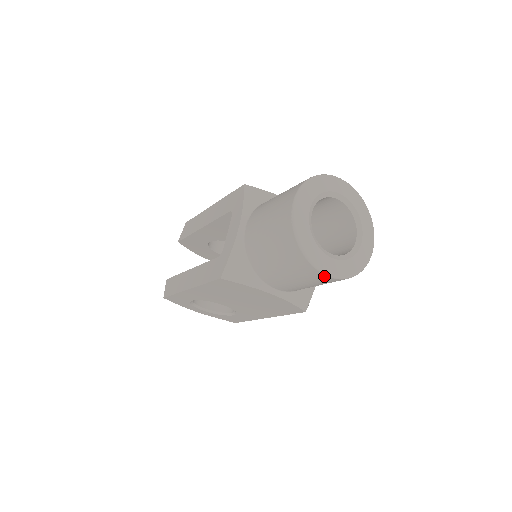
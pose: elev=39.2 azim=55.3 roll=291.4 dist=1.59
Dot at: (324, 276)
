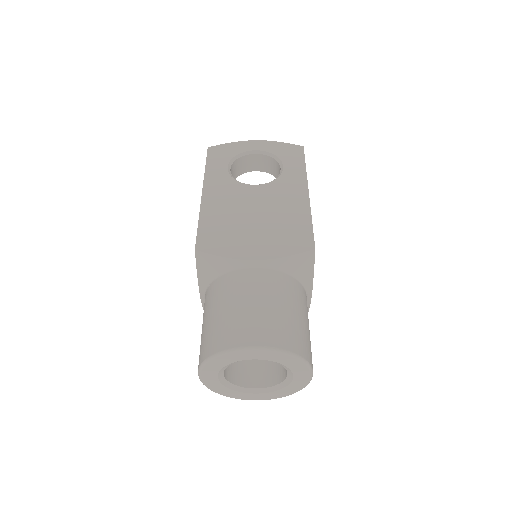
Dot at: occluded
